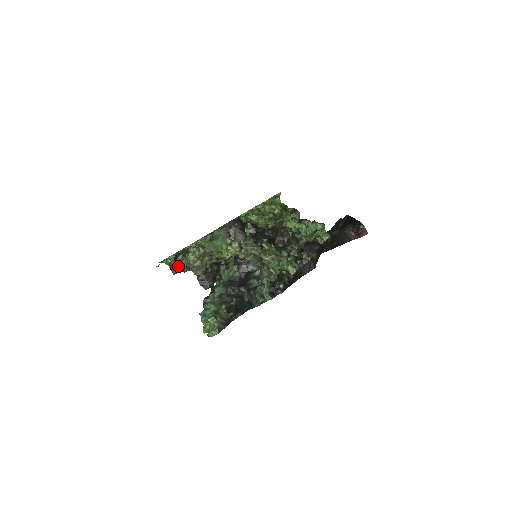
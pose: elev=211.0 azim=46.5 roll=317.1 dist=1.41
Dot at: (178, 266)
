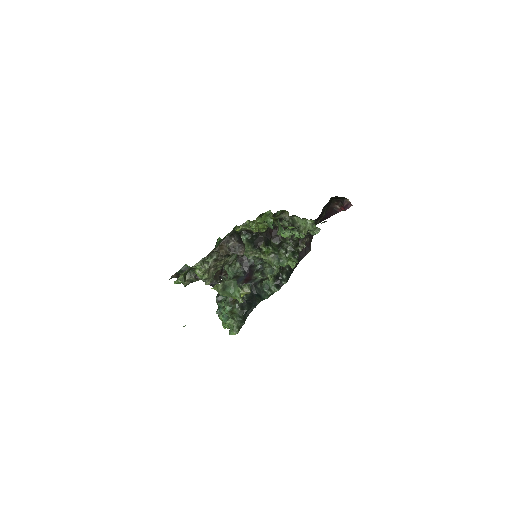
Dot at: (187, 279)
